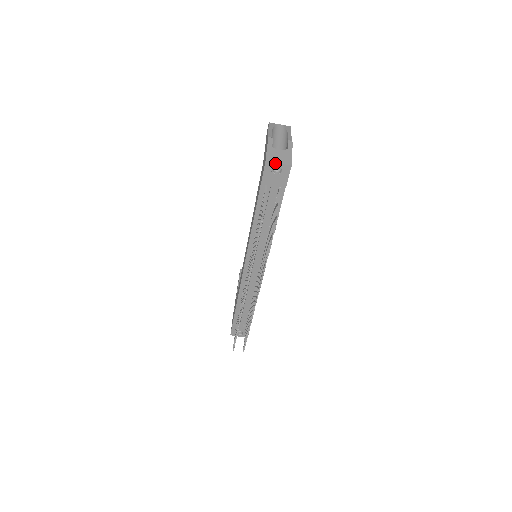
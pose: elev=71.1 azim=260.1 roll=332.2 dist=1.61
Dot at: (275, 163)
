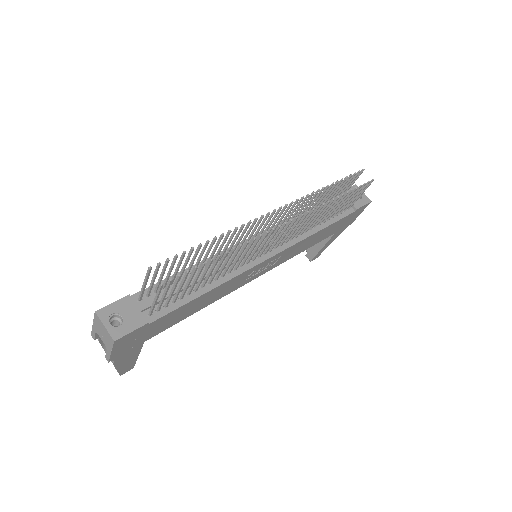
Dot at: occluded
